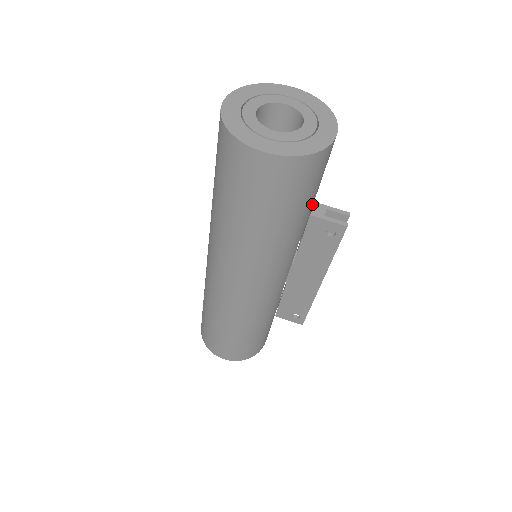
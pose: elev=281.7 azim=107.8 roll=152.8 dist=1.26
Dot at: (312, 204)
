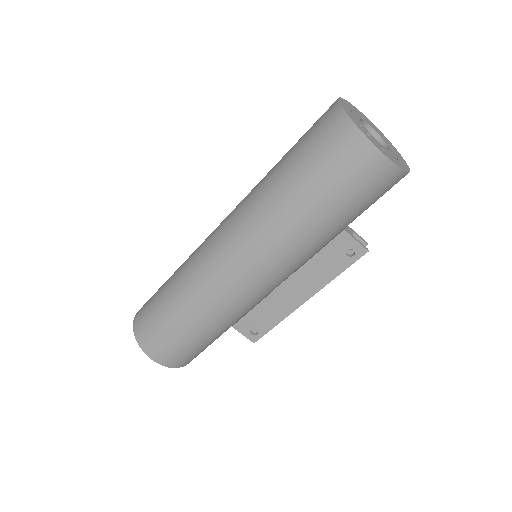
Dot at: occluded
